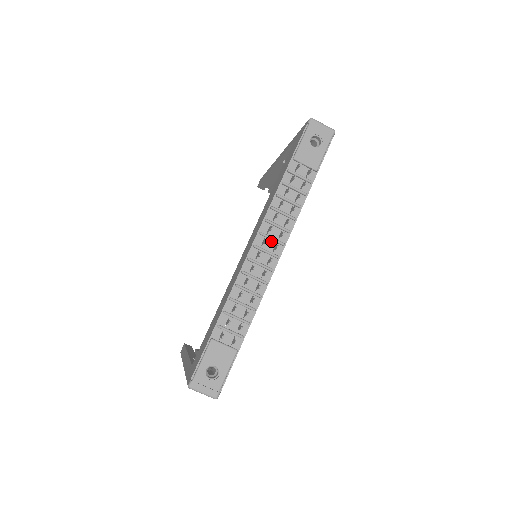
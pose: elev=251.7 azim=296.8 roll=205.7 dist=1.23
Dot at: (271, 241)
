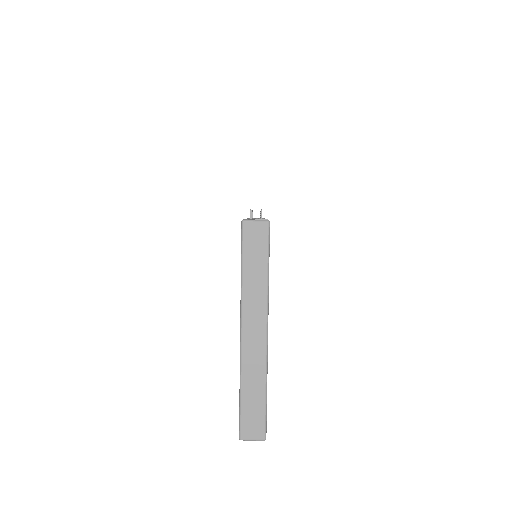
Dot at: occluded
